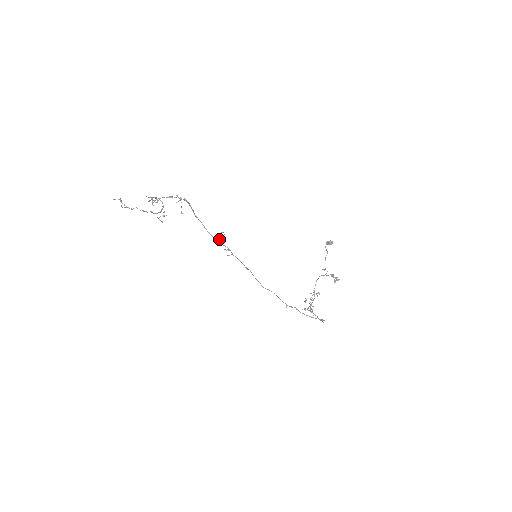
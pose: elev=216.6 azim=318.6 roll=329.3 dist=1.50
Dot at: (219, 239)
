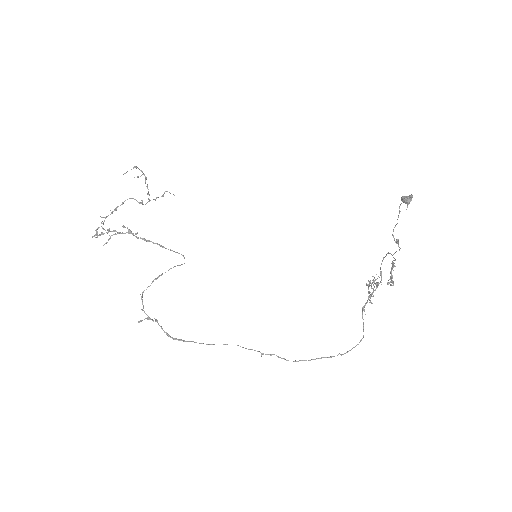
Dot at: occluded
